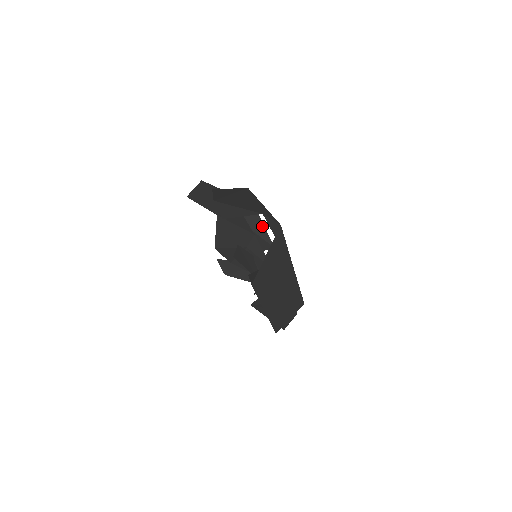
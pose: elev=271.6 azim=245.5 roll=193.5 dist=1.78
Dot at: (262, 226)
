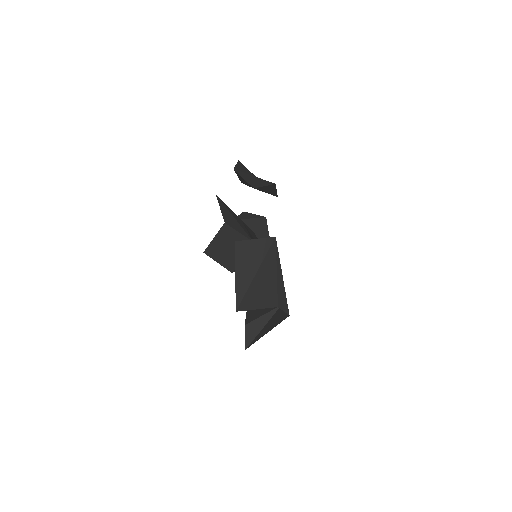
Dot at: (274, 190)
